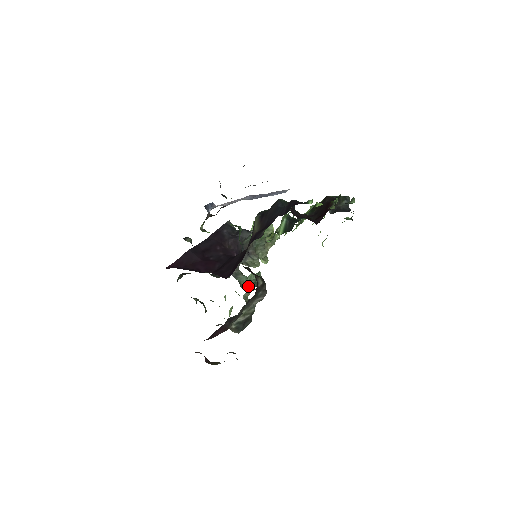
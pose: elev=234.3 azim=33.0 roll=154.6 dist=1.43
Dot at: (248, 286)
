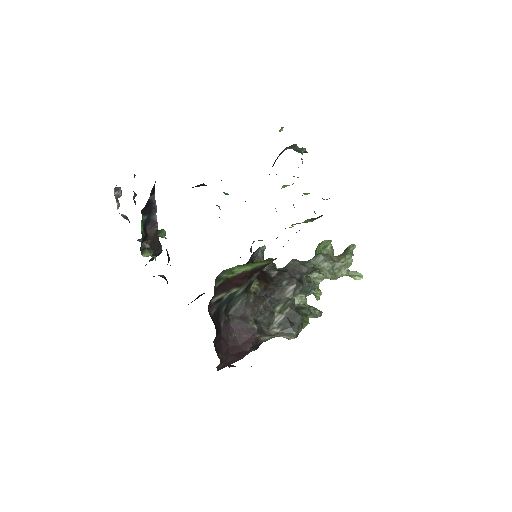
Dot at: occluded
